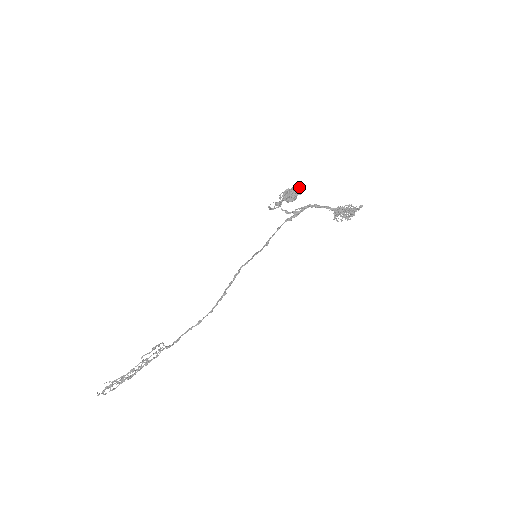
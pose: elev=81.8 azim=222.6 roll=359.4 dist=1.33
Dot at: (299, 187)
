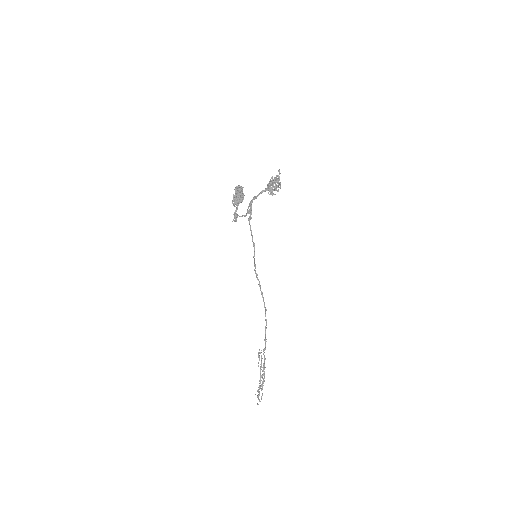
Dot at: (238, 188)
